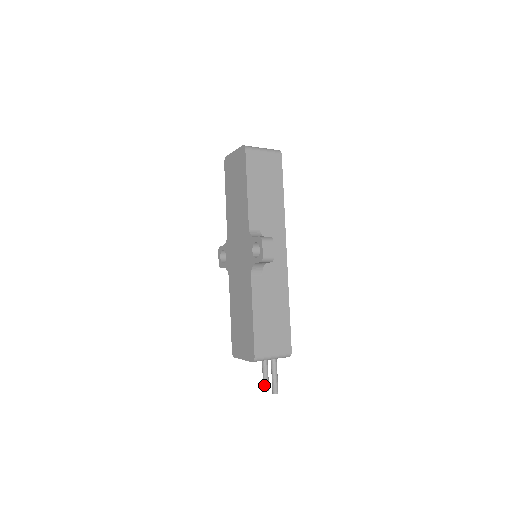
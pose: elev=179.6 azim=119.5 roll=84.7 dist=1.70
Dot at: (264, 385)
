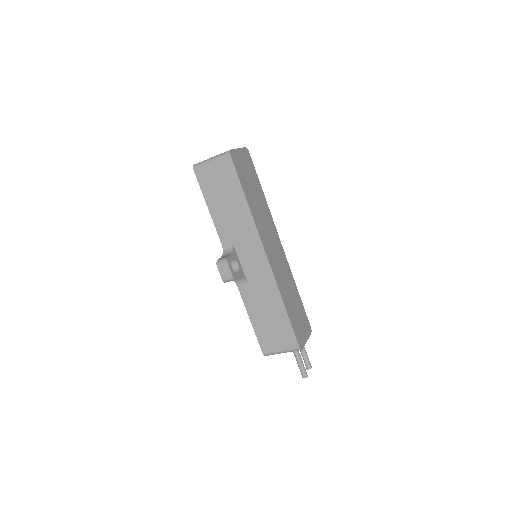
Dot at: (305, 364)
